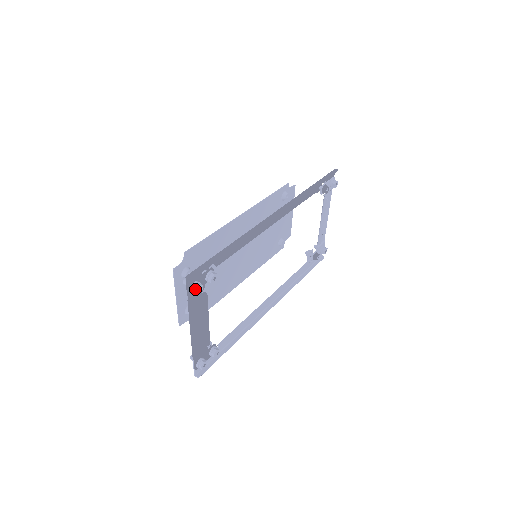
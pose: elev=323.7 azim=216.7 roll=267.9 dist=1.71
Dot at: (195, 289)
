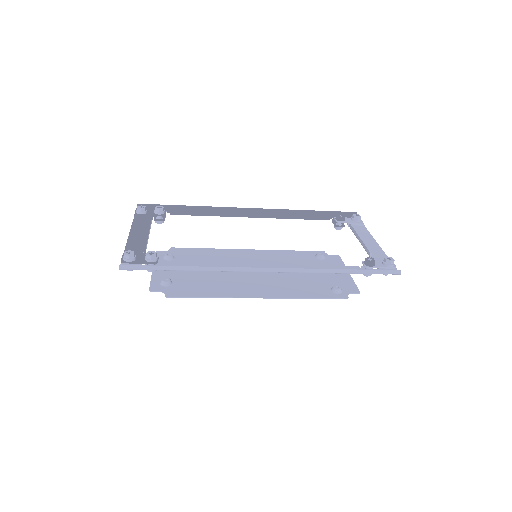
Dot at: (138, 207)
